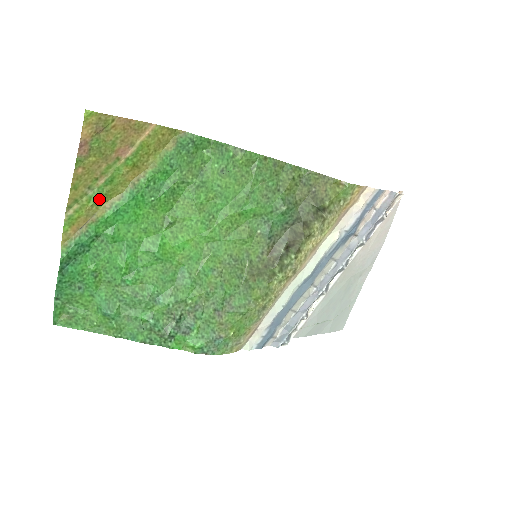
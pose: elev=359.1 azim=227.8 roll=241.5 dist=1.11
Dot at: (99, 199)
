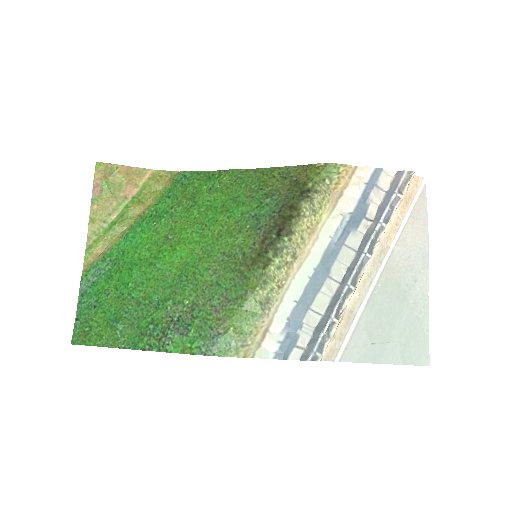
Dot at: (113, 230)
